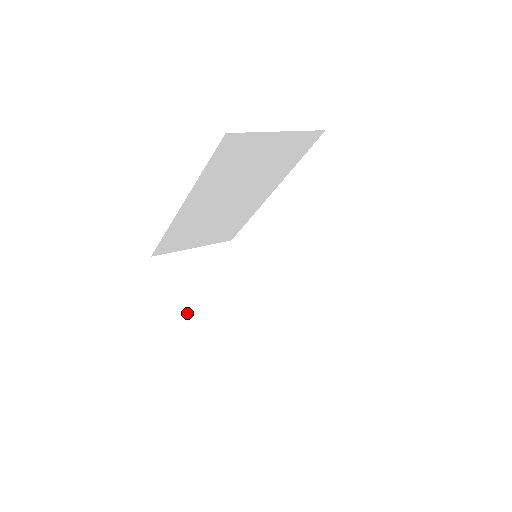
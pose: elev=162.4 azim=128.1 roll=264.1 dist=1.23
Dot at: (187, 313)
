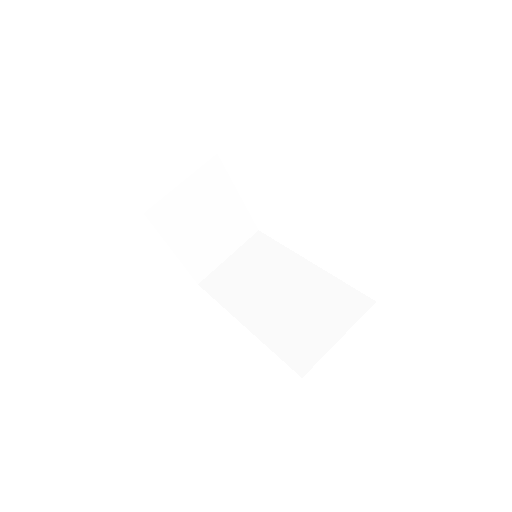
Dot at: (186, 248)
